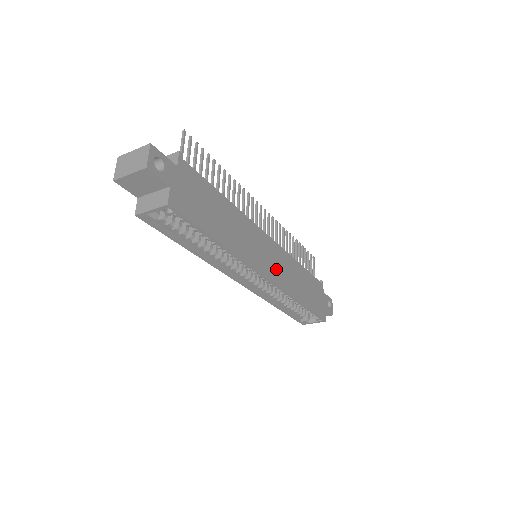
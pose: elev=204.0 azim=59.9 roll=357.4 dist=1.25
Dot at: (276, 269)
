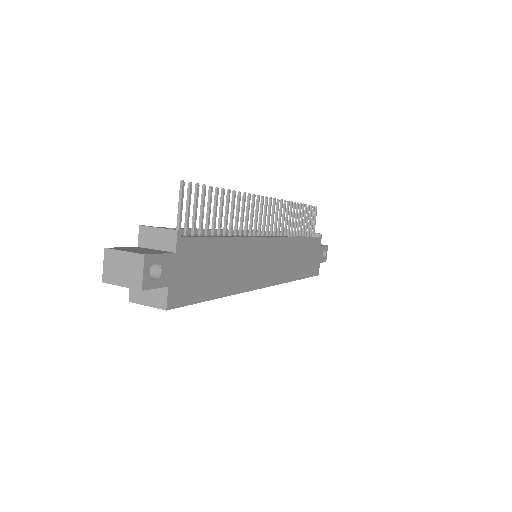
Dot at: (276, 268)
